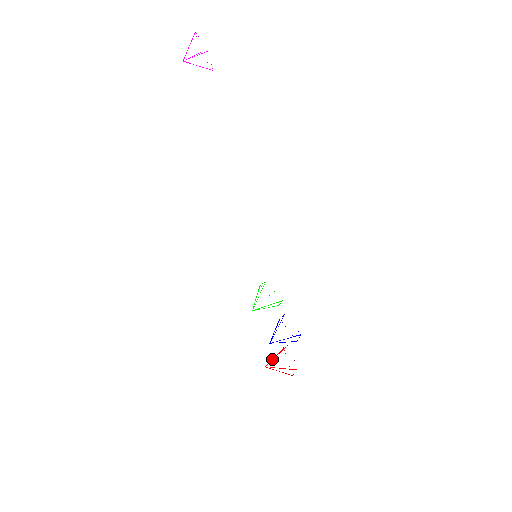
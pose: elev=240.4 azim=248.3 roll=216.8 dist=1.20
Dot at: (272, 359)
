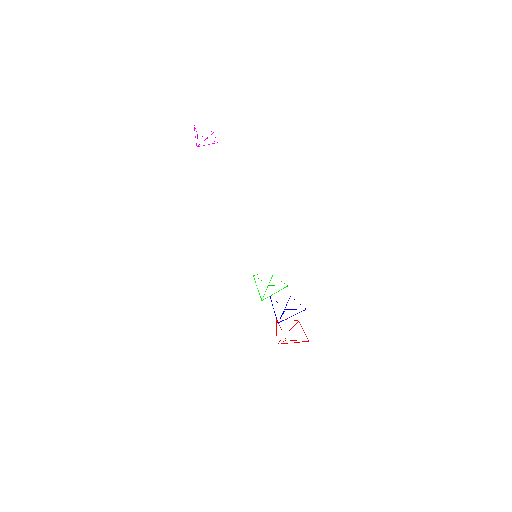
Dot at: (276, 334)
